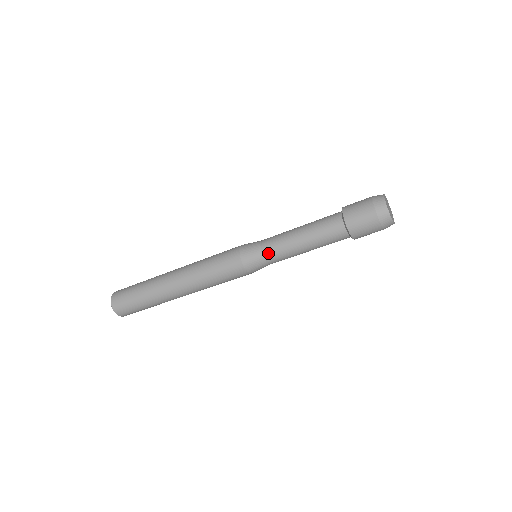
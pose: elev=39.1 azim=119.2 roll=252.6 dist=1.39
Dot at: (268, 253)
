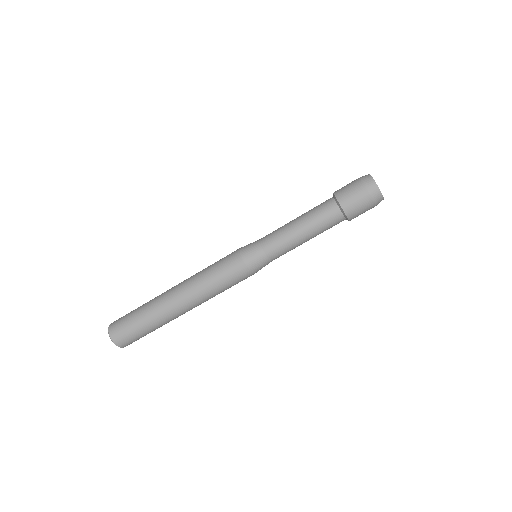
Dot at: (270, 250)
